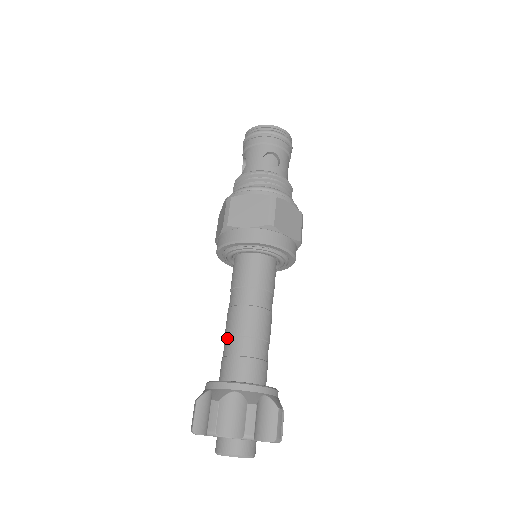
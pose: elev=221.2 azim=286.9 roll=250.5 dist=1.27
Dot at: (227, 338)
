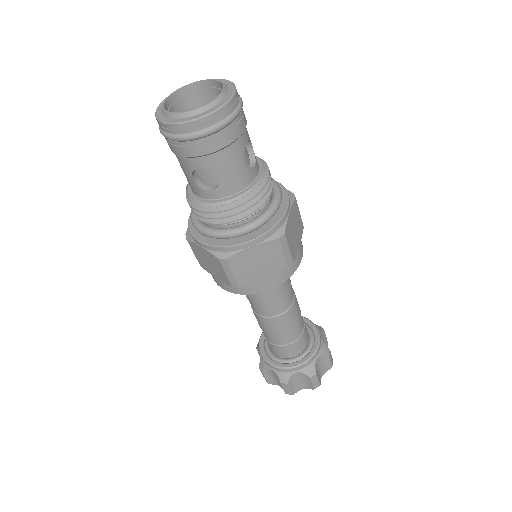
Dot at: occluded
